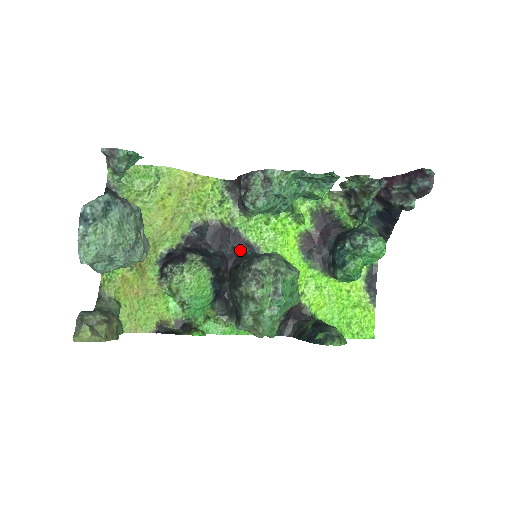
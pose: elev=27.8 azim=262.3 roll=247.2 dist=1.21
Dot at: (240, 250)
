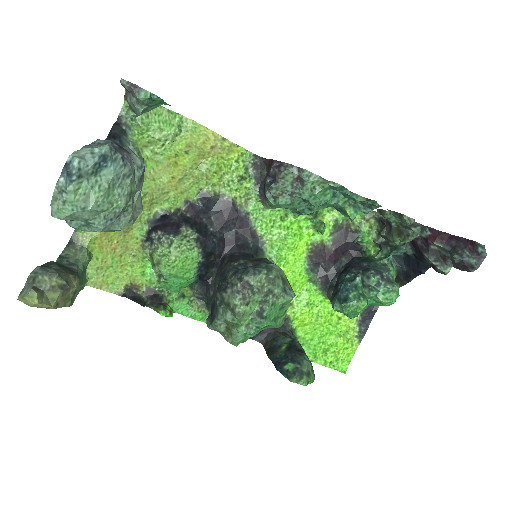
Dot at: (243, 238)
